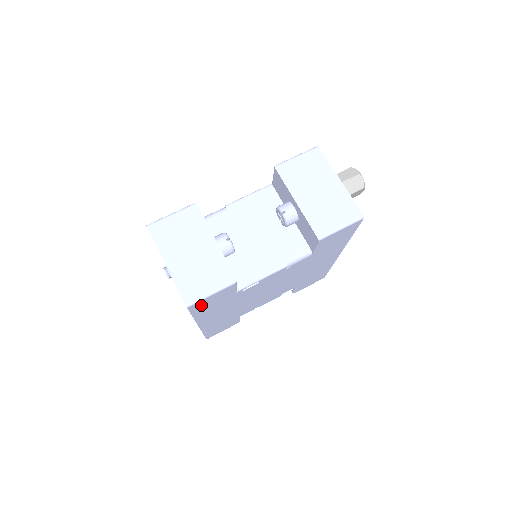
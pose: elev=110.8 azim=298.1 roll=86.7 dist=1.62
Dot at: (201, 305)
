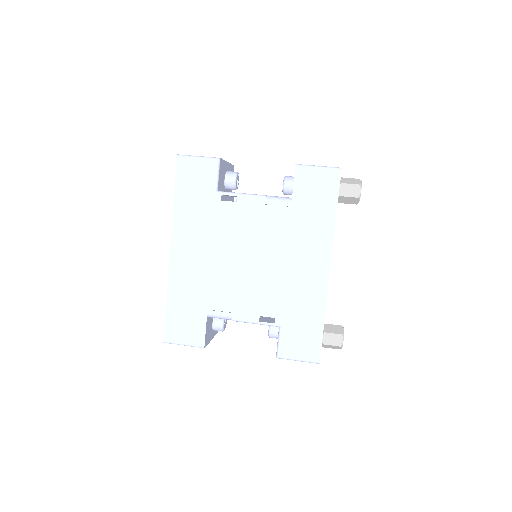
Dot at: (186, 172)
